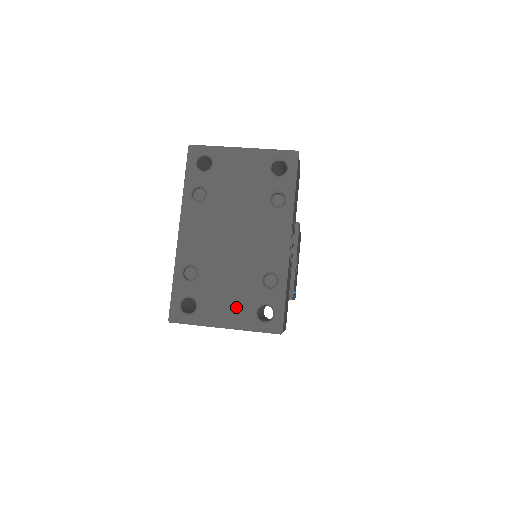
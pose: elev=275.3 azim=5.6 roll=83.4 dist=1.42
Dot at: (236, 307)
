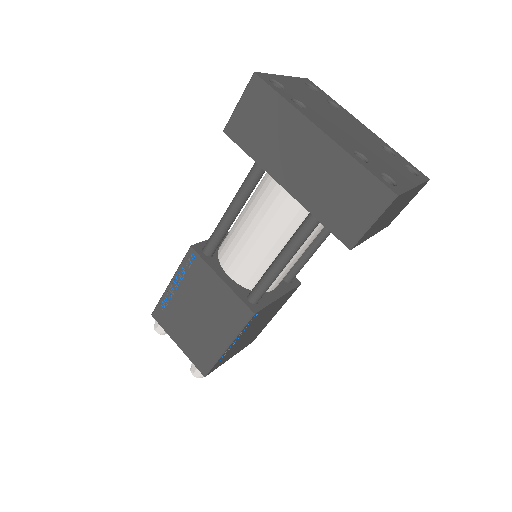
Dot at: (401, 171)
